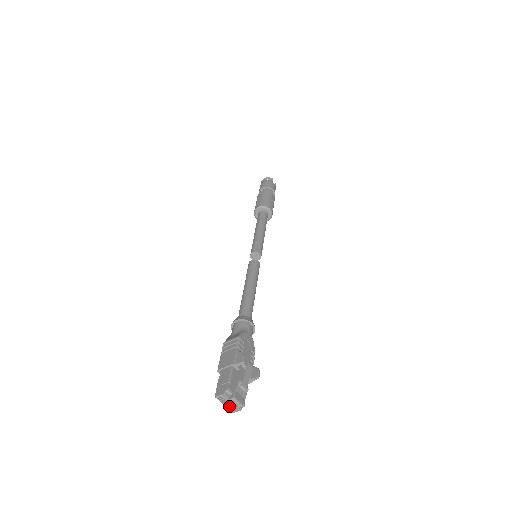
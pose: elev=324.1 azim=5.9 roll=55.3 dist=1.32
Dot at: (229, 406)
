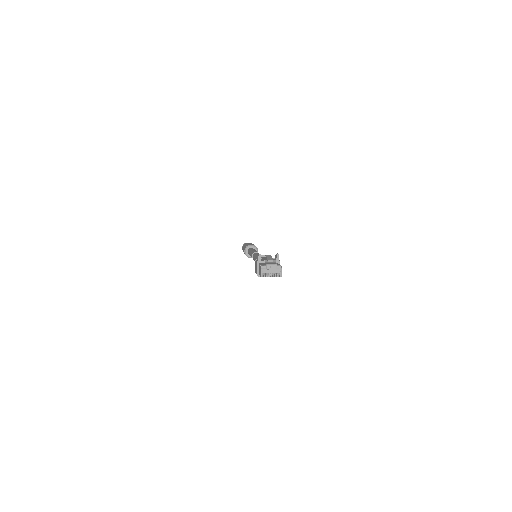
Dot at: (274, 274)
